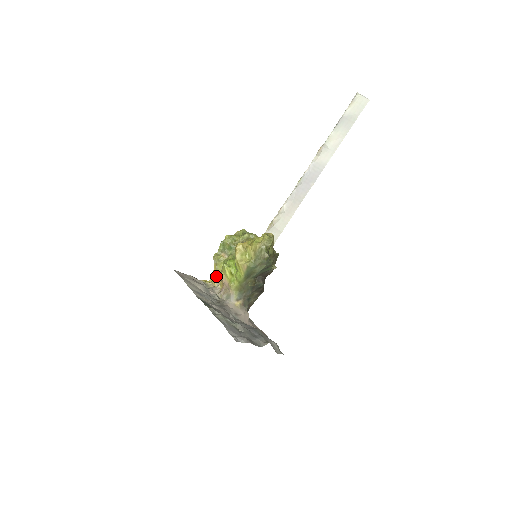
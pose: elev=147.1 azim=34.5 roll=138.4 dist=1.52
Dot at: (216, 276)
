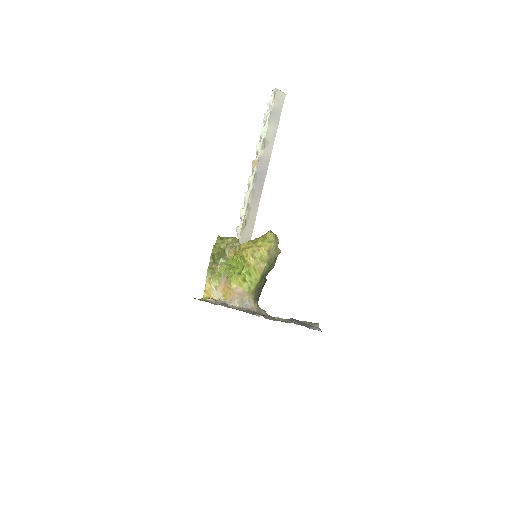
Dot at: (213, 290)
